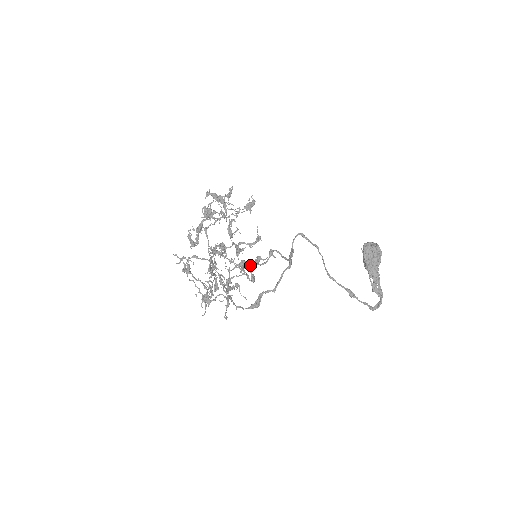
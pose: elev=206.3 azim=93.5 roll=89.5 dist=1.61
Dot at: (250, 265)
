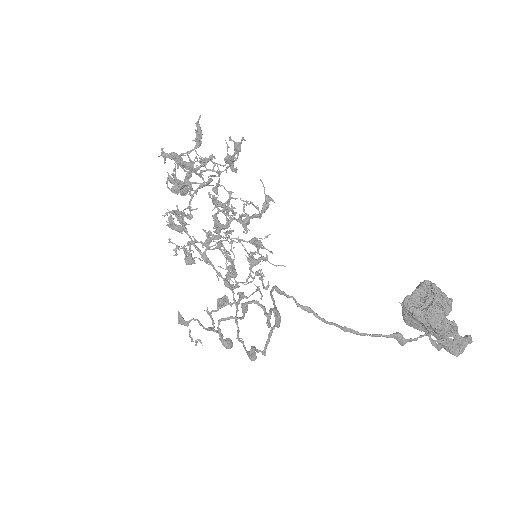
Dot at: (218, 329)
